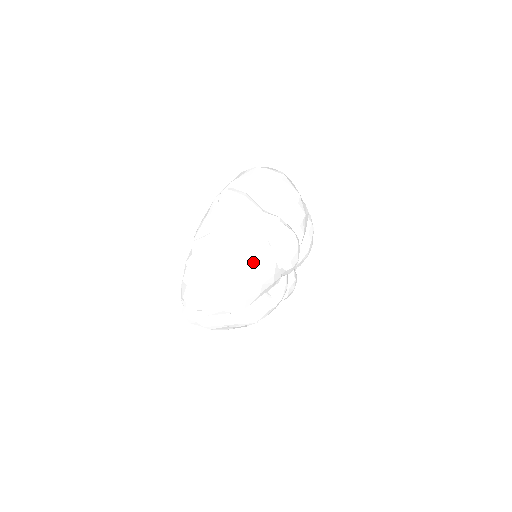
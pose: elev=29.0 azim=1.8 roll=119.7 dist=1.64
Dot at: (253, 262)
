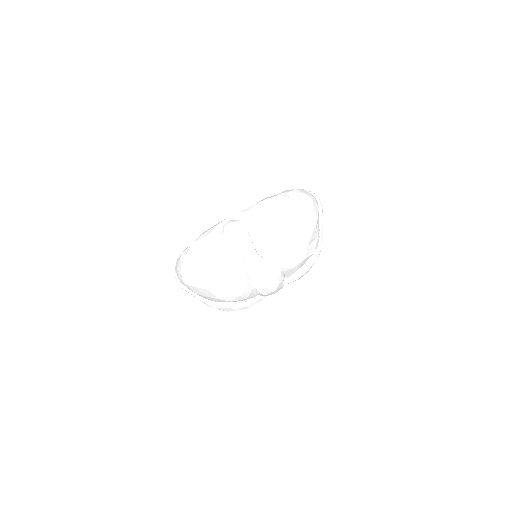
Dot at: (228, 289)
